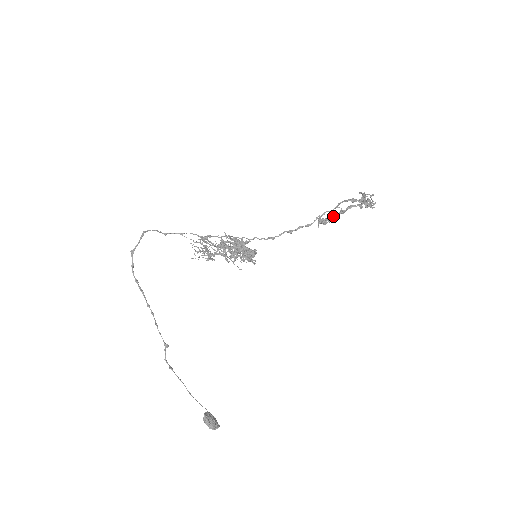
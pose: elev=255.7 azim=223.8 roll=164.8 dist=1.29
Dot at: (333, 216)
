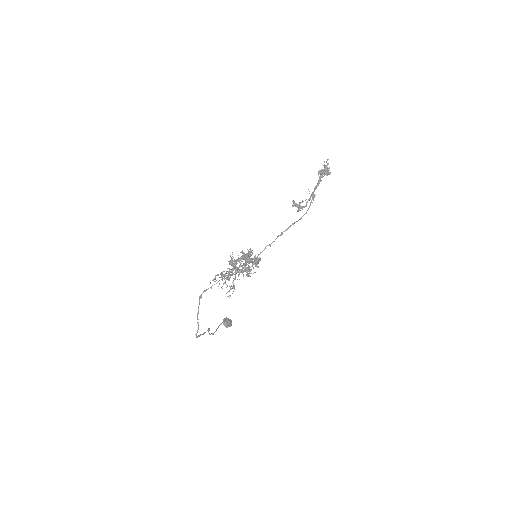
Dot at: occluded
